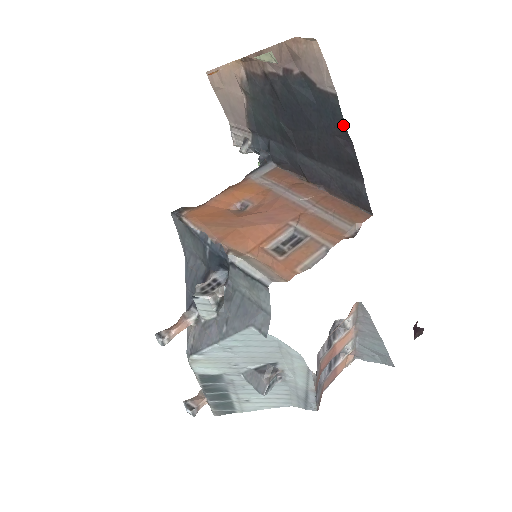
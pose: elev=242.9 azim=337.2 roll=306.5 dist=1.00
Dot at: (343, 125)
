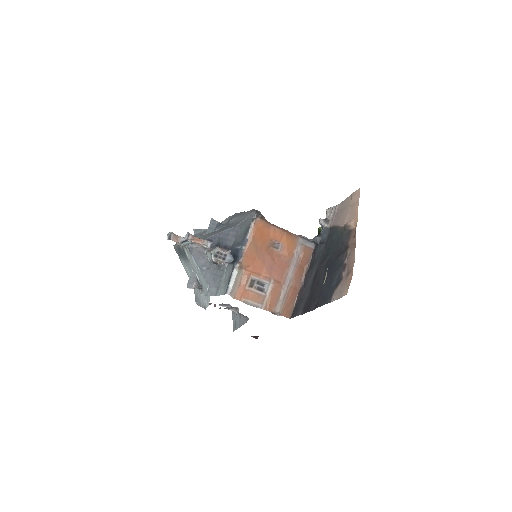
Dot at: (320, 305)
